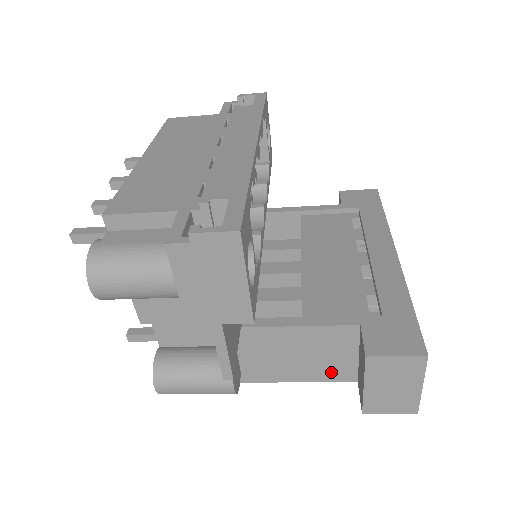
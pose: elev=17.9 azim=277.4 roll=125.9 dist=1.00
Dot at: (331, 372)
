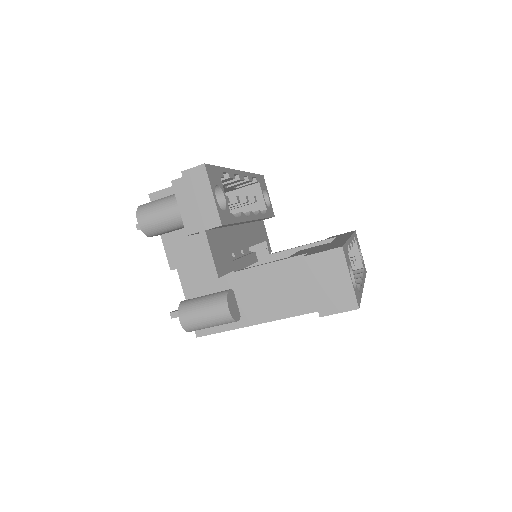
Dot at: (302, 304)
